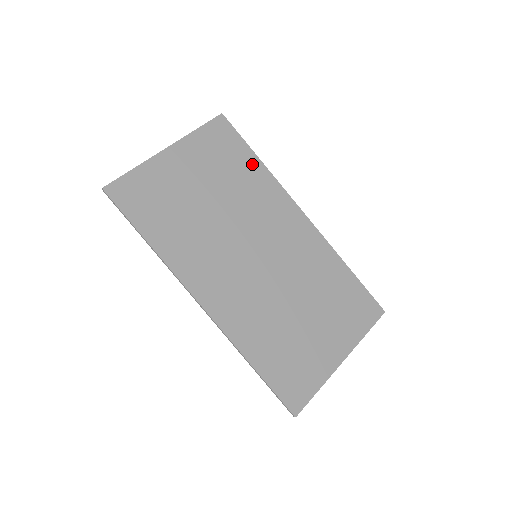
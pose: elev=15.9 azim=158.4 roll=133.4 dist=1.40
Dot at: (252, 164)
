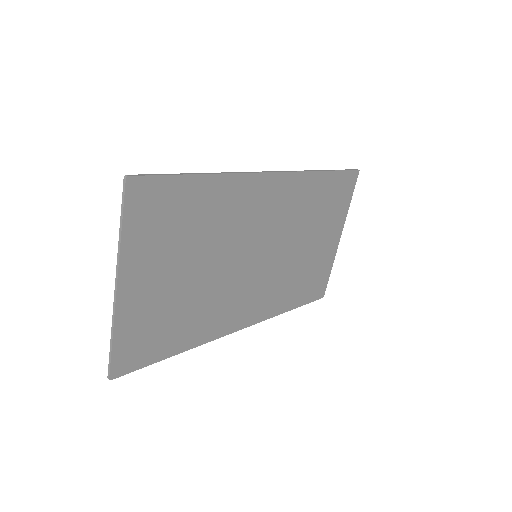
Dot at: (202, 190)
